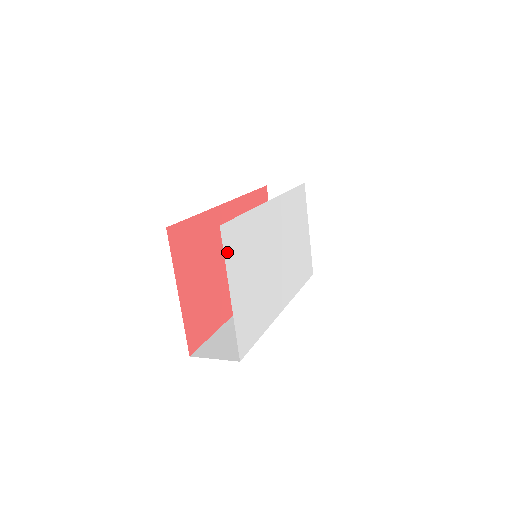
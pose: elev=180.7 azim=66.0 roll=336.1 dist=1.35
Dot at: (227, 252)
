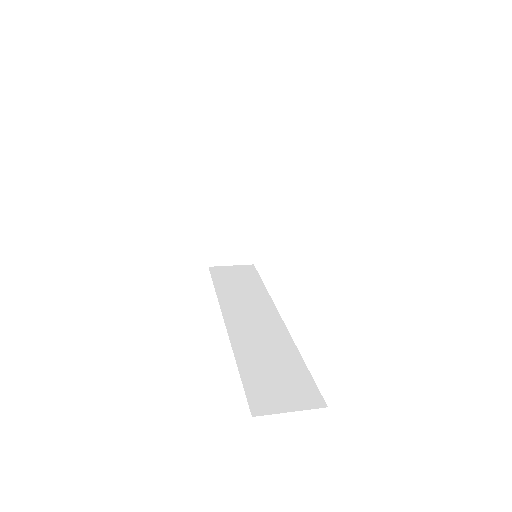
Dot at: occluded
